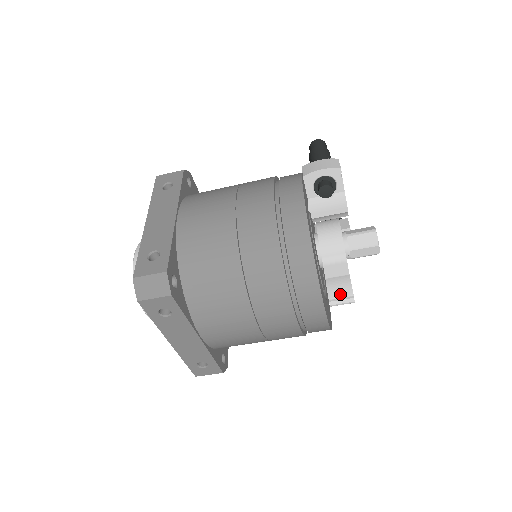
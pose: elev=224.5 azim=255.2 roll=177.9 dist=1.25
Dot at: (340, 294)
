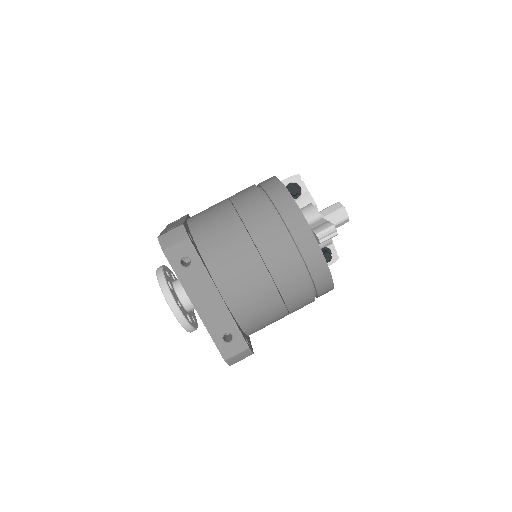
Dot at: (323, 228)
